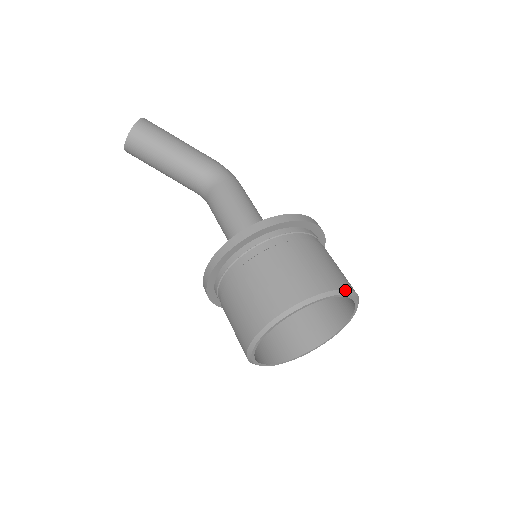
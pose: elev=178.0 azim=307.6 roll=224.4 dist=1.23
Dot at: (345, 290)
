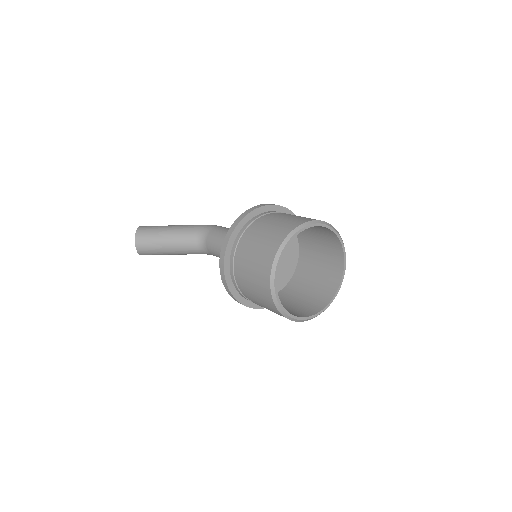
Dot at: (315, 221)
